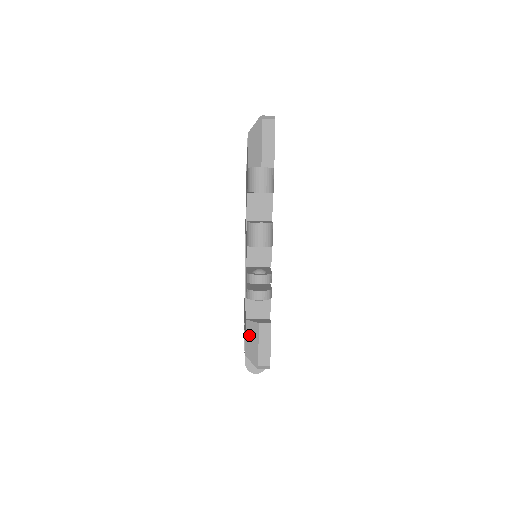
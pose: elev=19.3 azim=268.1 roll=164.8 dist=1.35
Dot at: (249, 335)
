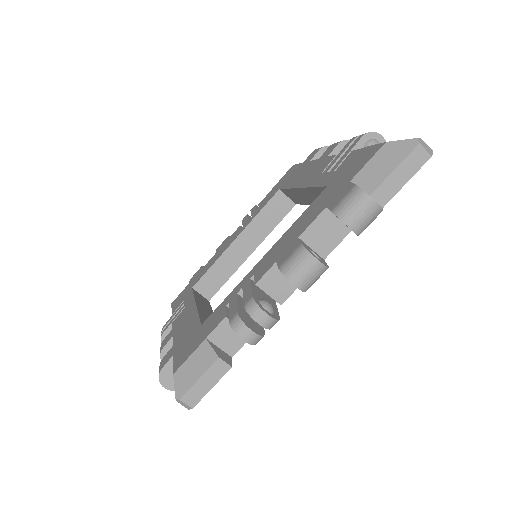
Dot at: (196, 358)
